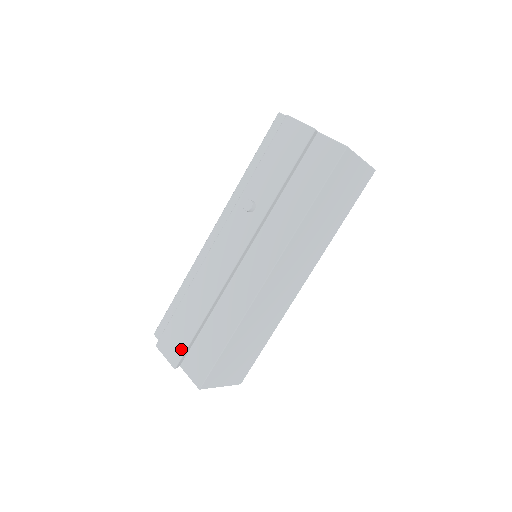
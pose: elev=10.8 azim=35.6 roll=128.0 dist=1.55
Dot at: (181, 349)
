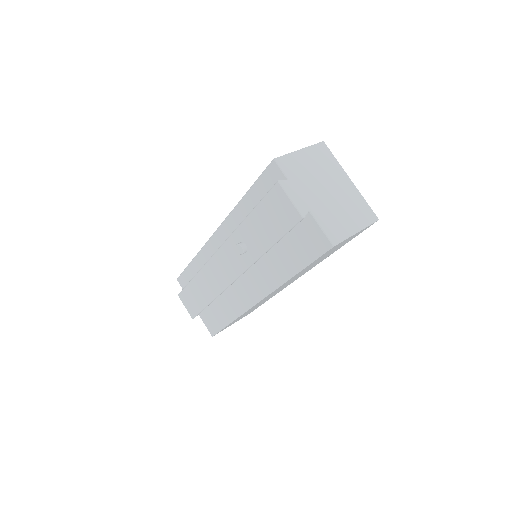
Dot at: (196, 311)
